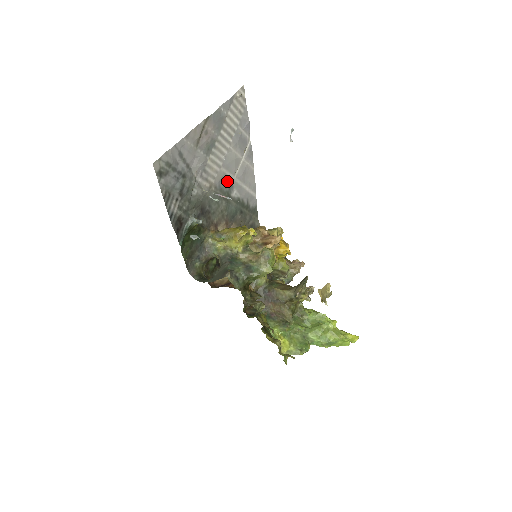
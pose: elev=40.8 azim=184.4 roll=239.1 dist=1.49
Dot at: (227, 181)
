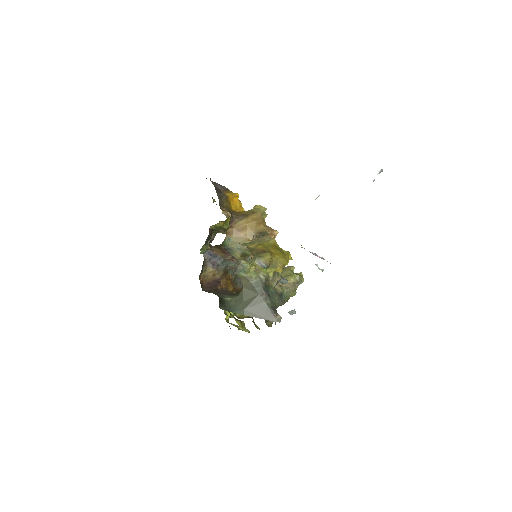
Dot at: occluded
